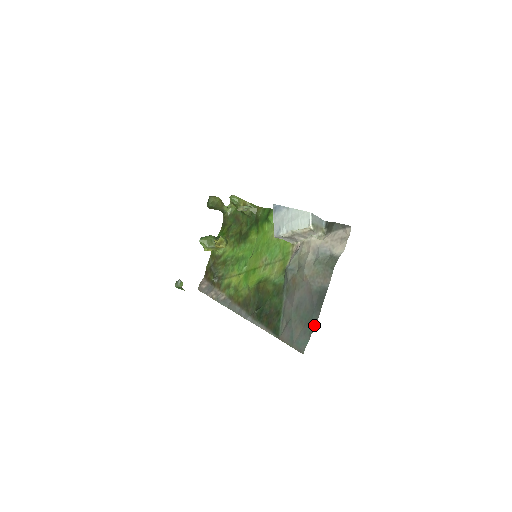
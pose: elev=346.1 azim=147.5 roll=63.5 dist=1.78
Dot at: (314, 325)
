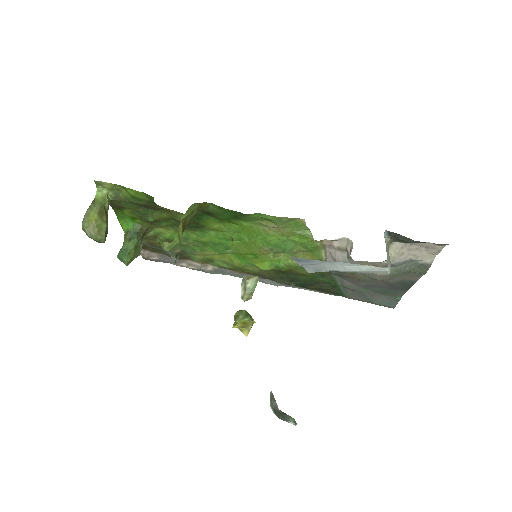
Dot at: (401, 296)
